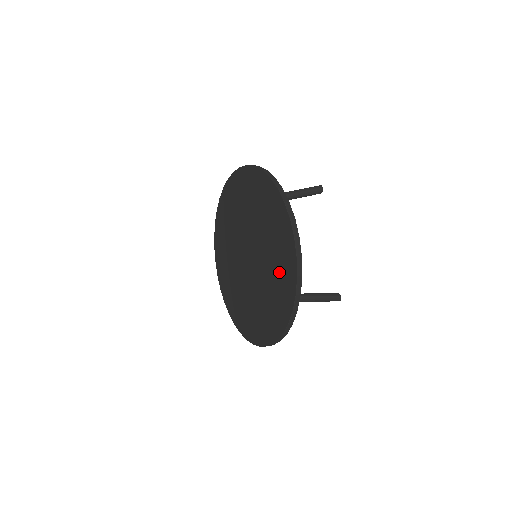
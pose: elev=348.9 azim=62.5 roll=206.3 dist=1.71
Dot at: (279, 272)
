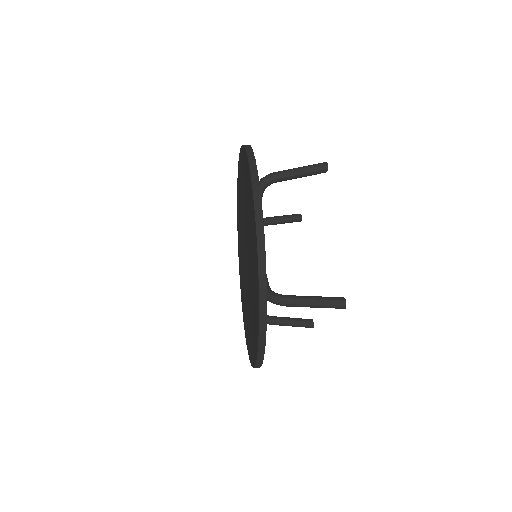
Dot at: (253, 264)
